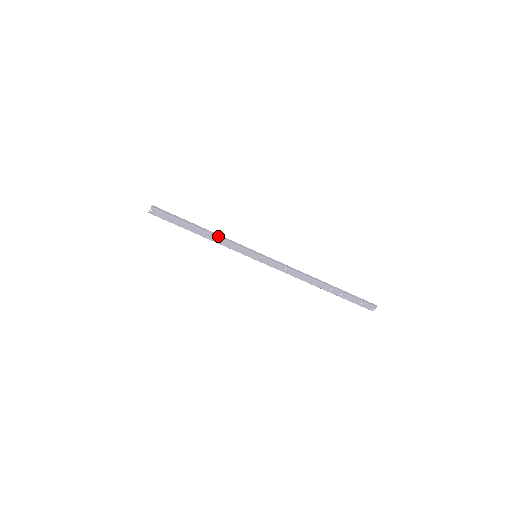
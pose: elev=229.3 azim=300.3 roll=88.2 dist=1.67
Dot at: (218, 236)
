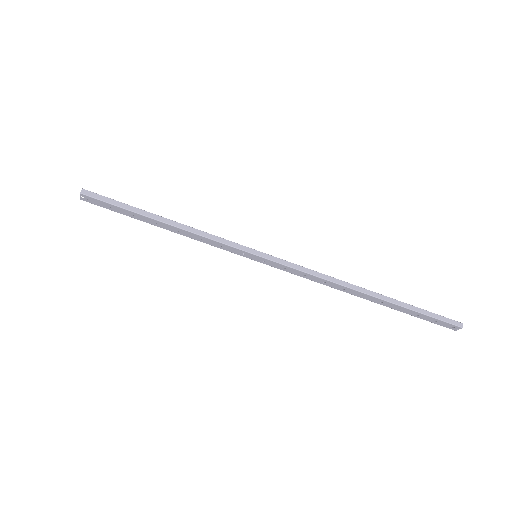
Dot at: (190, 230)
